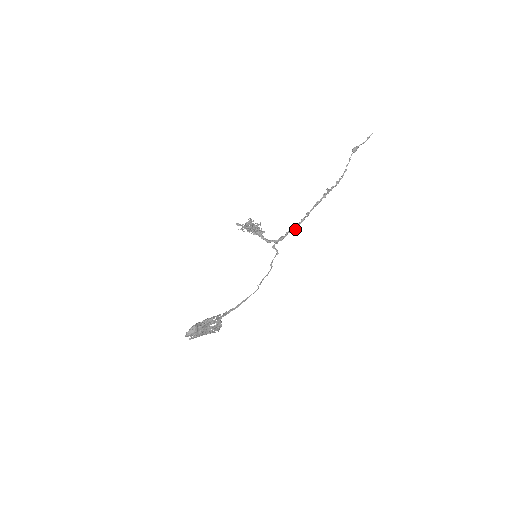
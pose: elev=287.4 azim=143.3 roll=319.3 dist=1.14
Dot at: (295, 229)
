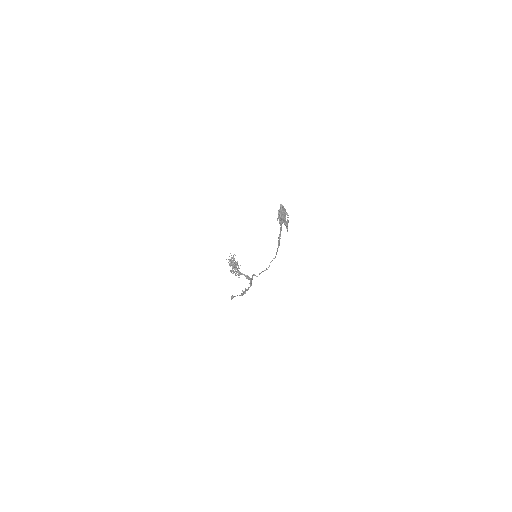
Dot at: (251, 284)
